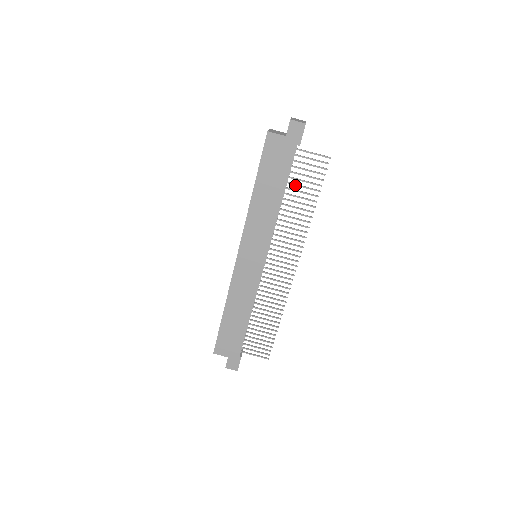
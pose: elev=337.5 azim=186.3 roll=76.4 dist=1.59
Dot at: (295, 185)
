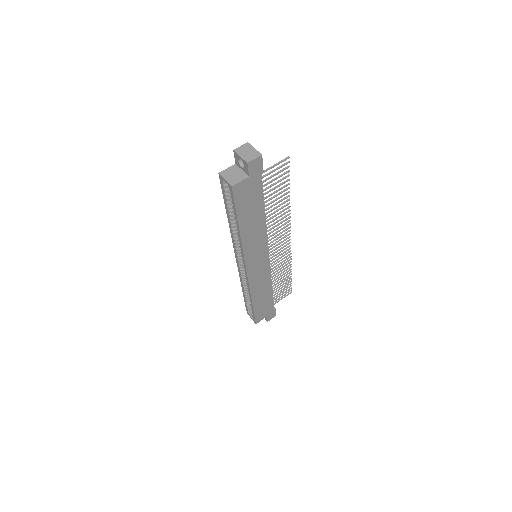
Dot at: occluded
